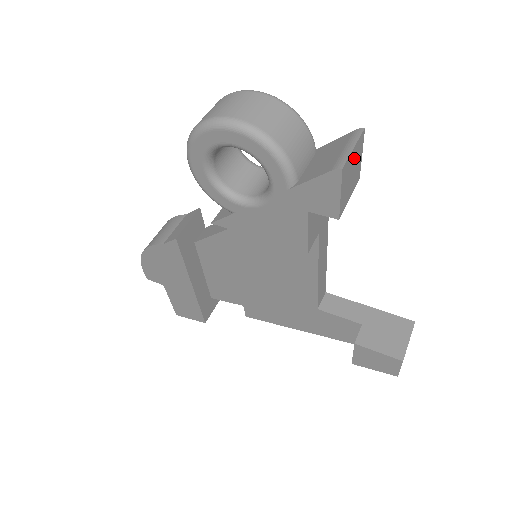
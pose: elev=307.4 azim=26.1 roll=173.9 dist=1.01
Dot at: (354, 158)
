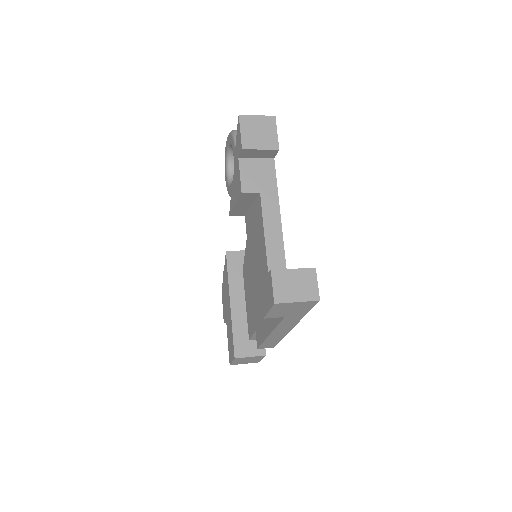
Dot at: (260, 124)
